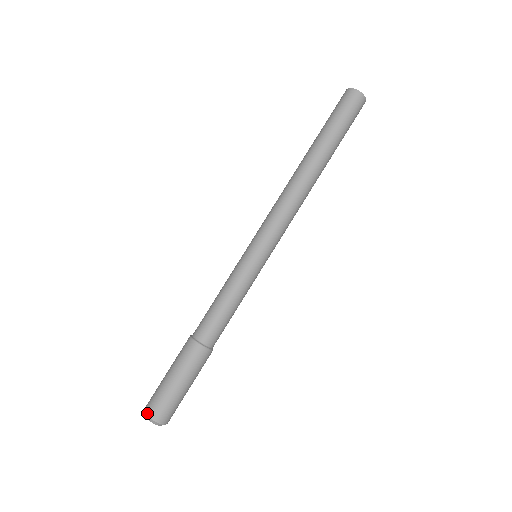
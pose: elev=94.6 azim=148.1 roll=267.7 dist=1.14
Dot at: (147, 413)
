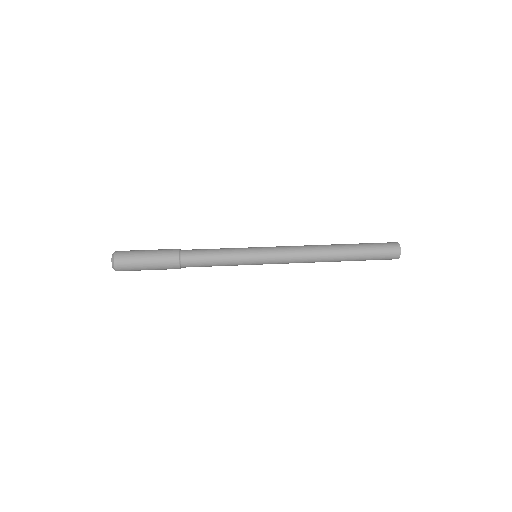
Dot at: (116, 252)
